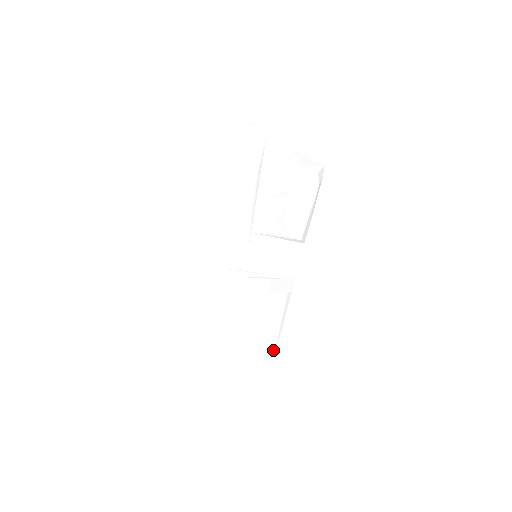
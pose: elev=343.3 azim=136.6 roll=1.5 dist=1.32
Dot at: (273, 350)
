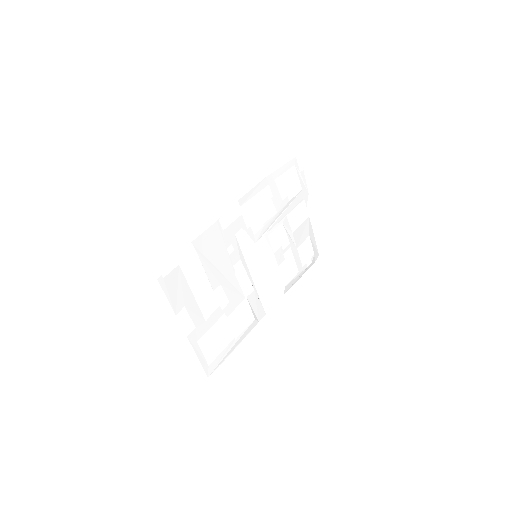
Dot at: (218, 360)
